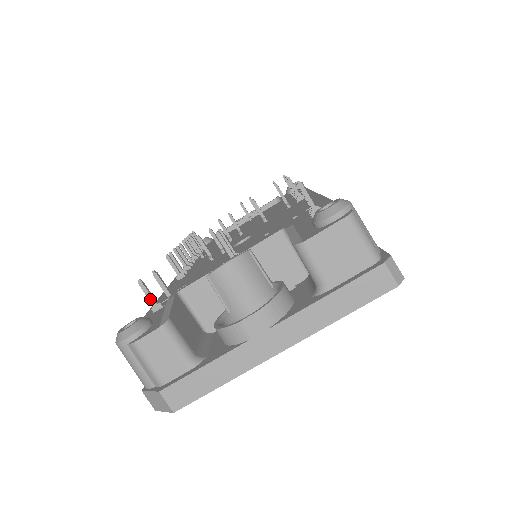
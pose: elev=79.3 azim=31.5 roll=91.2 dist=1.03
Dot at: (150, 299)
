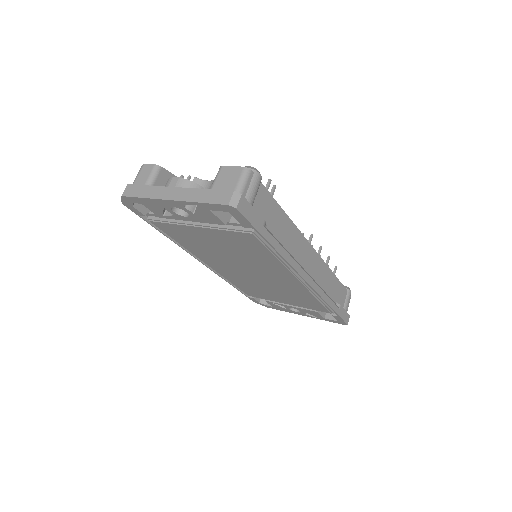
Dot at: occluded
